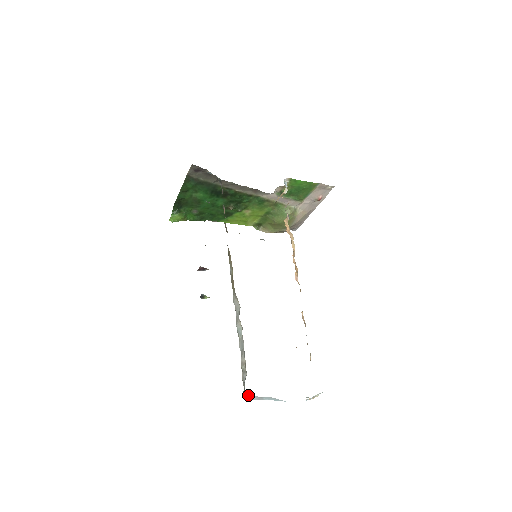
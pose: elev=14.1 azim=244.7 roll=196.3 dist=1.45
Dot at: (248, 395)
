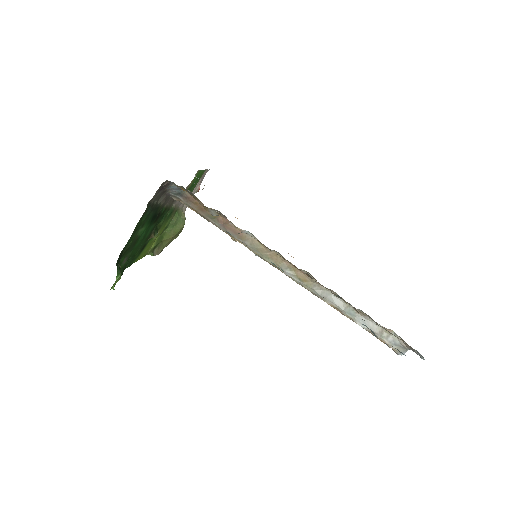
Dot at: (408, 349)
